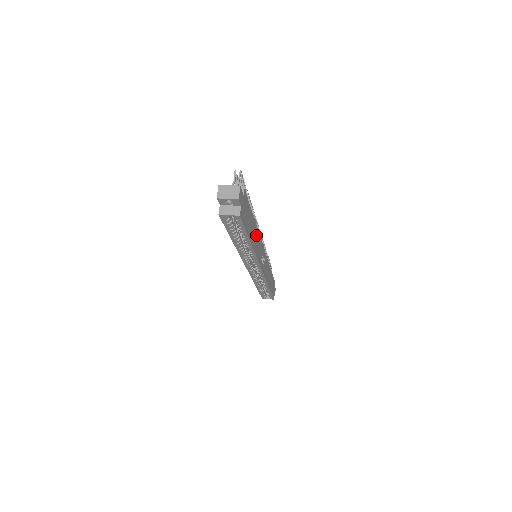
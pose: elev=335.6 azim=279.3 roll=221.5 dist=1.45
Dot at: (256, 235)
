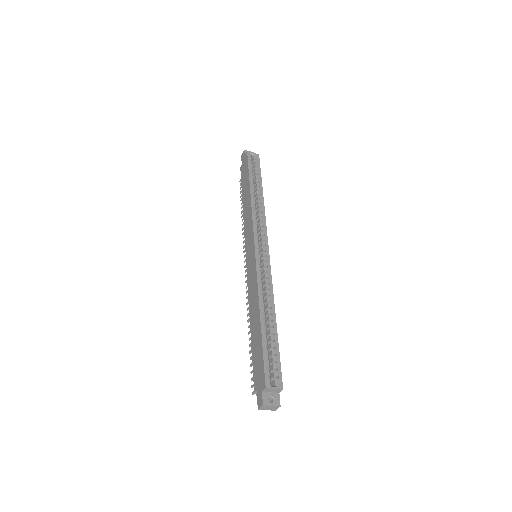
Dot at: occluded
